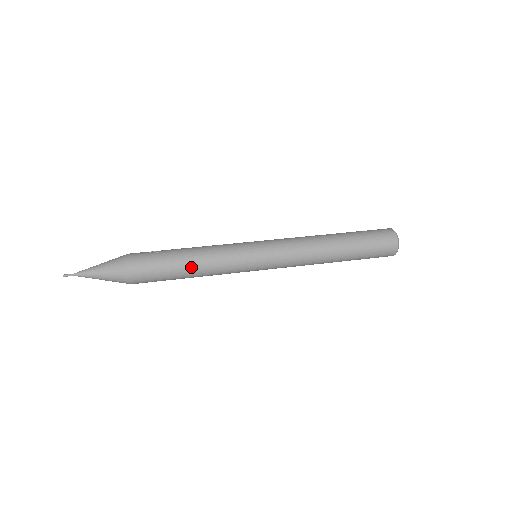
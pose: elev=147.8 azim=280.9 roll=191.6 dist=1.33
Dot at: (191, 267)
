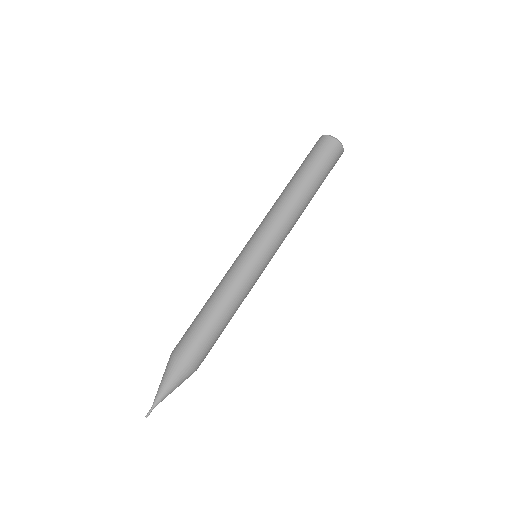
Dot at: occluded
